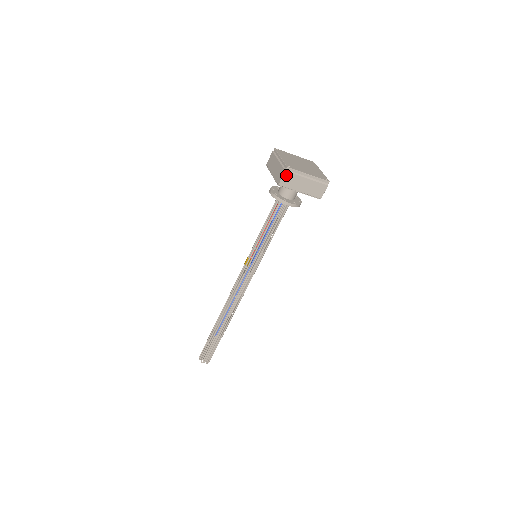
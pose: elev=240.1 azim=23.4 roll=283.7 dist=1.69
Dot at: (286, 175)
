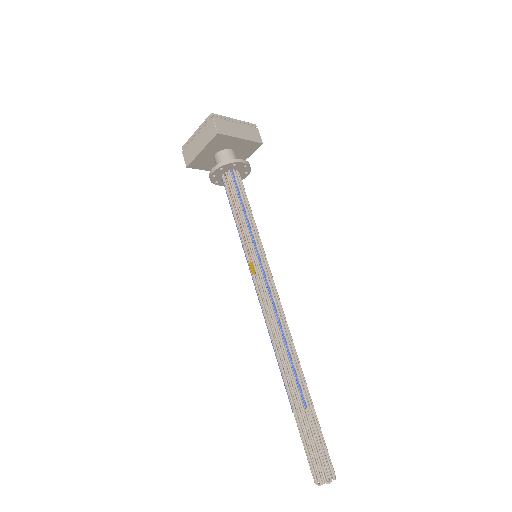
Dot at: (216, 121)
